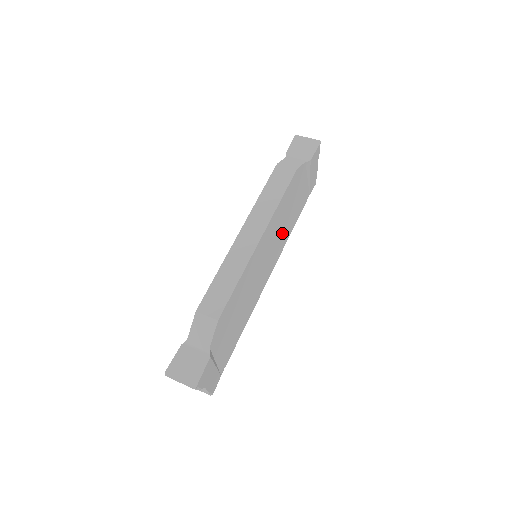
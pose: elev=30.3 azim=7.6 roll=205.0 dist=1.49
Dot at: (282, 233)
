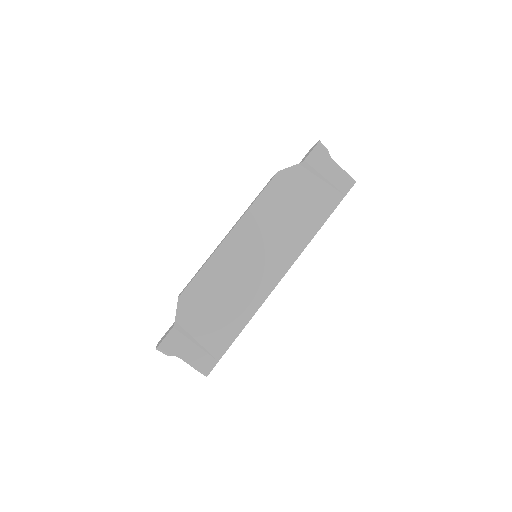
Dot at: (287, 233)
